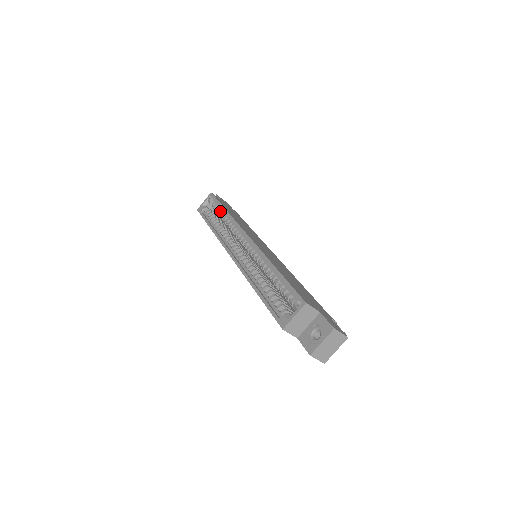
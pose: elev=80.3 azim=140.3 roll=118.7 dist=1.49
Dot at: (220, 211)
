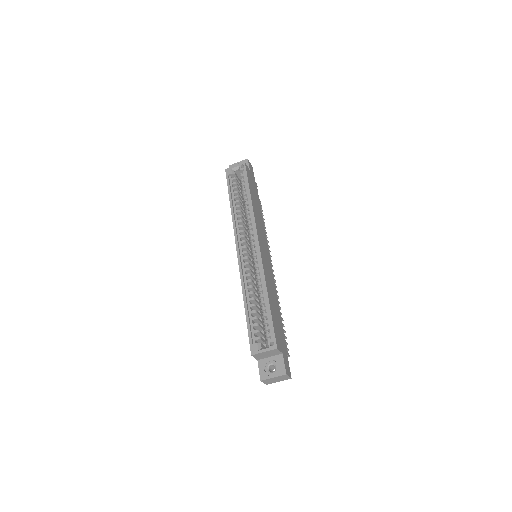
Dot at: (245, 190)
